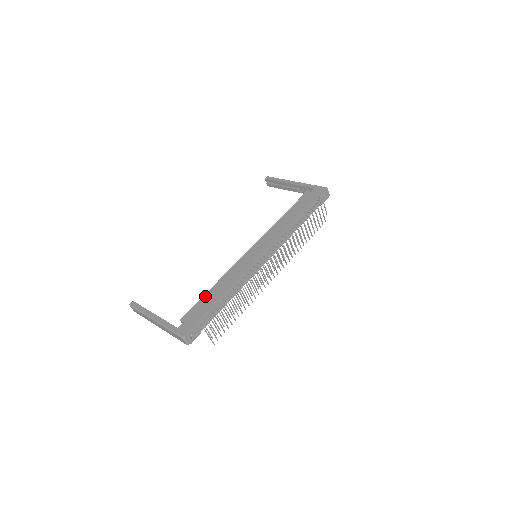
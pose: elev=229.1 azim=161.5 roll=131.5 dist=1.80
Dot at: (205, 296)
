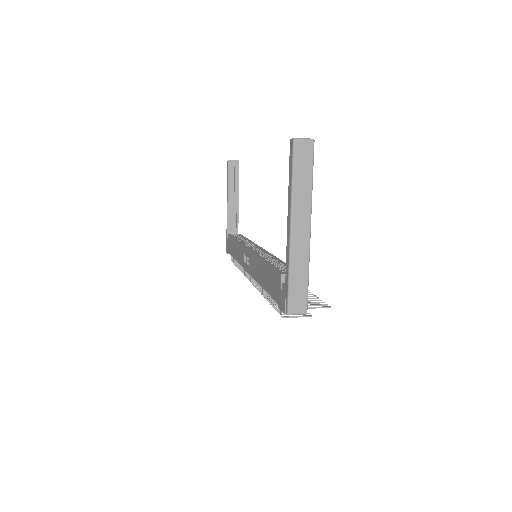
Dot at: (232, 240)
